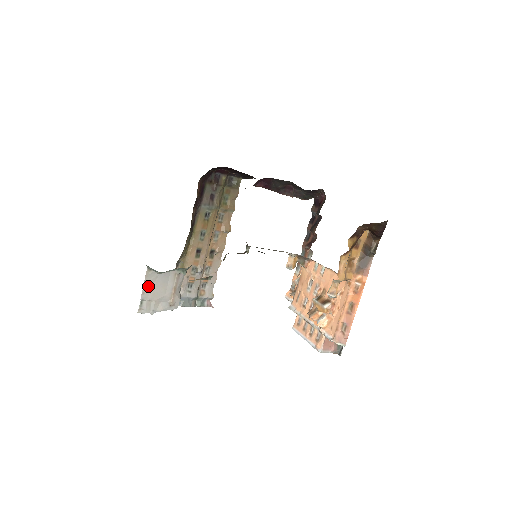
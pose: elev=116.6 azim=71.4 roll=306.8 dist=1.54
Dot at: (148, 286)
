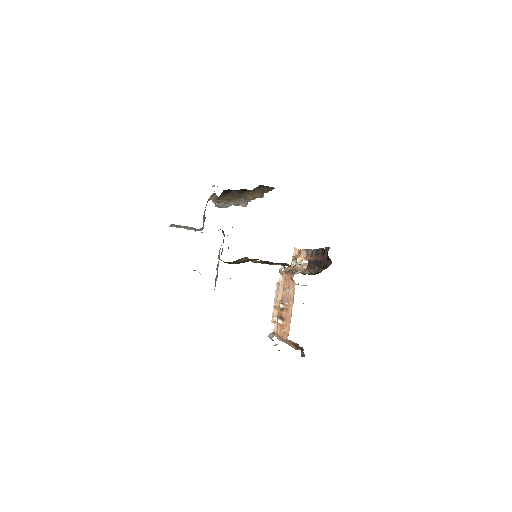
Dot at: (175, 225)
